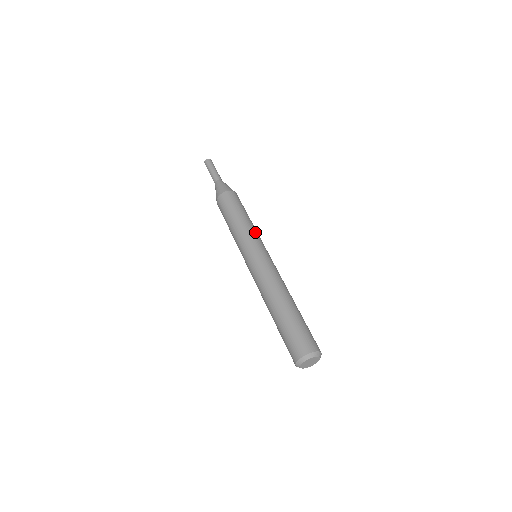
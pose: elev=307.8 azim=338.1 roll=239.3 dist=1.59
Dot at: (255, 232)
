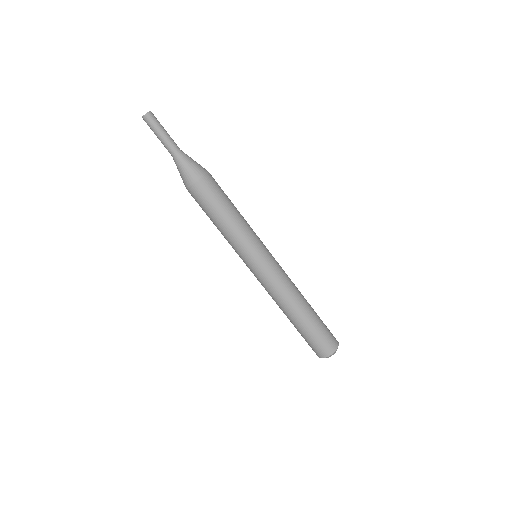
Dot at: (252, 230)
